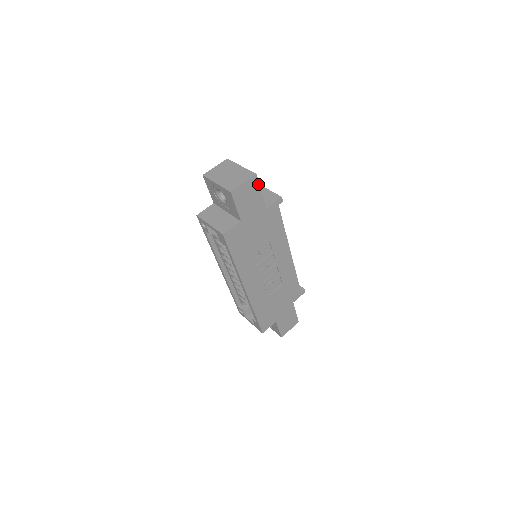
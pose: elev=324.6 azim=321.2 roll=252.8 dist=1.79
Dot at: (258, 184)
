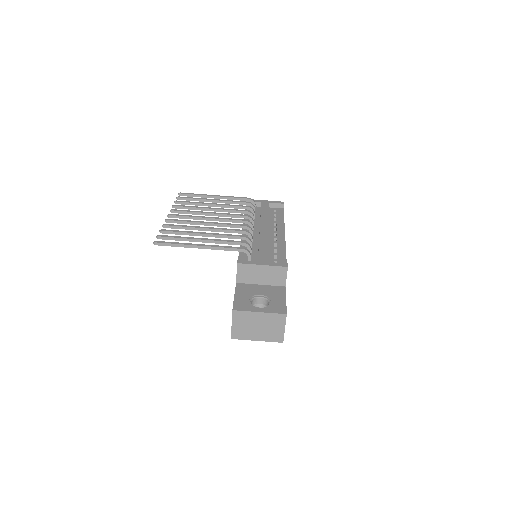
Dot at: (286, 307)
